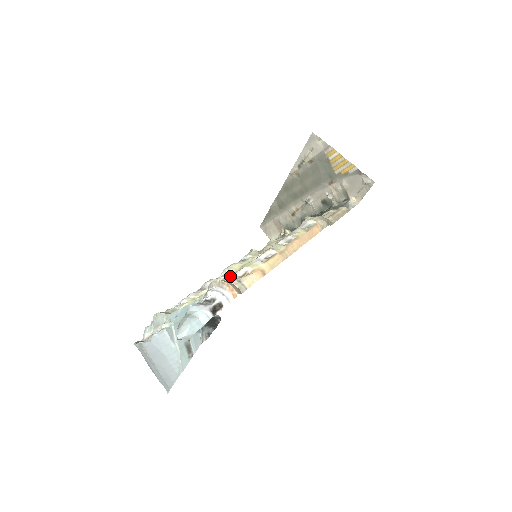
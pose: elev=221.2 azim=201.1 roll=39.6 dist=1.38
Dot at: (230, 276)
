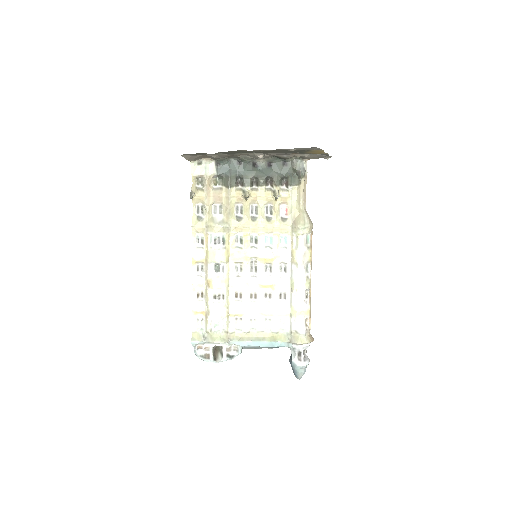
Dot at: (306, 332)
